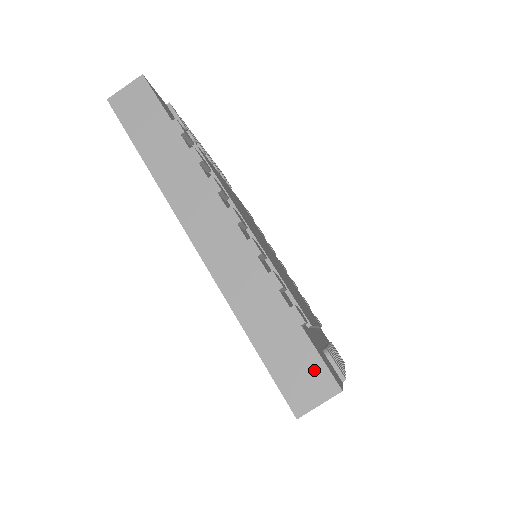
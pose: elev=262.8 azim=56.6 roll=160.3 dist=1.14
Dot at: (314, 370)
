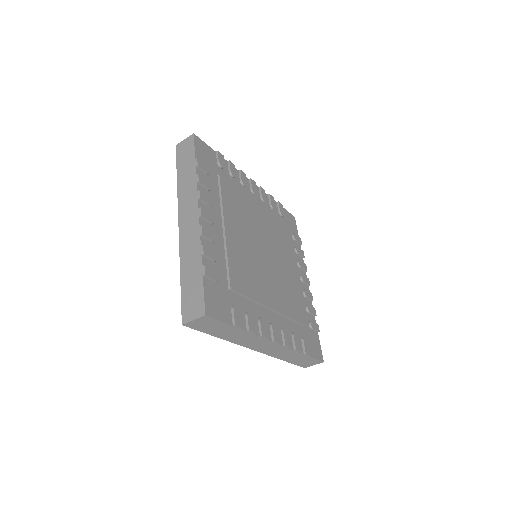
Dot at: (198, 301)
